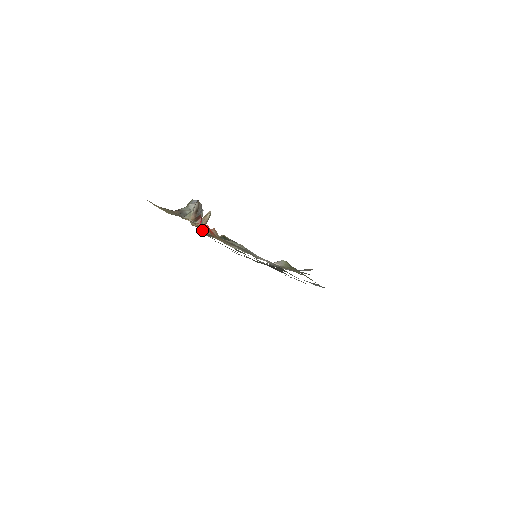
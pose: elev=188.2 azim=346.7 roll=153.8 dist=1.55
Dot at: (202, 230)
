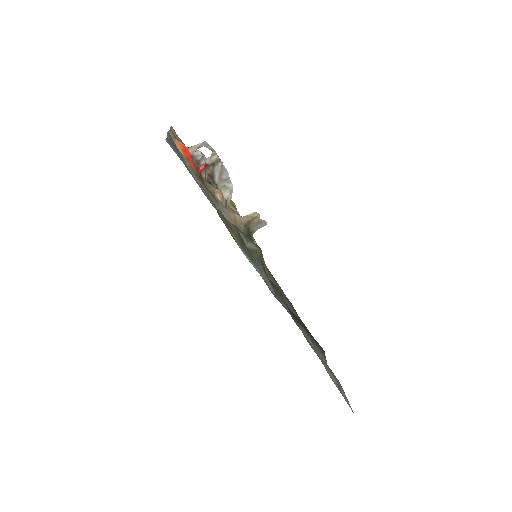
Dot at: (204, 180)
